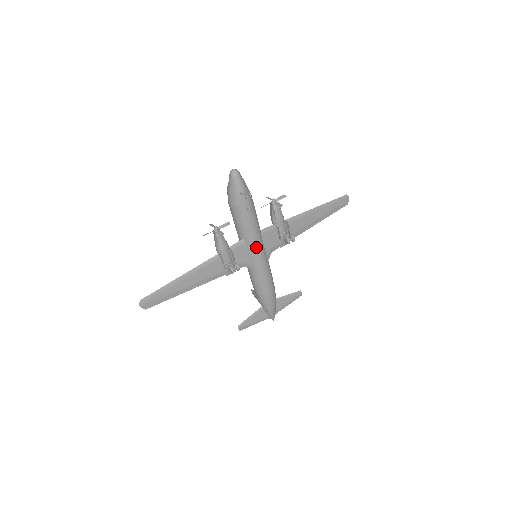
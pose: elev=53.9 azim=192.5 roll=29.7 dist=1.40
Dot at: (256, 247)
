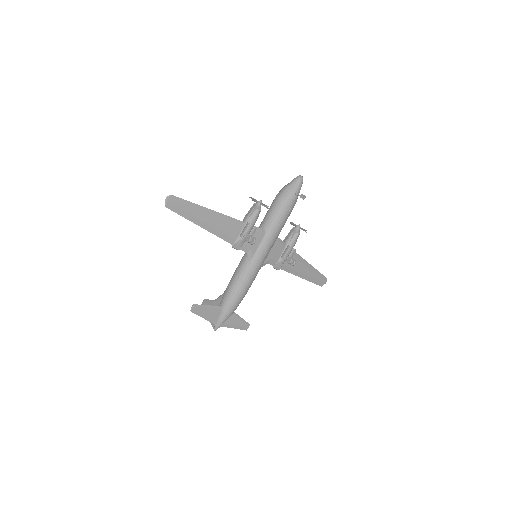
Dot at: (268, 244)
